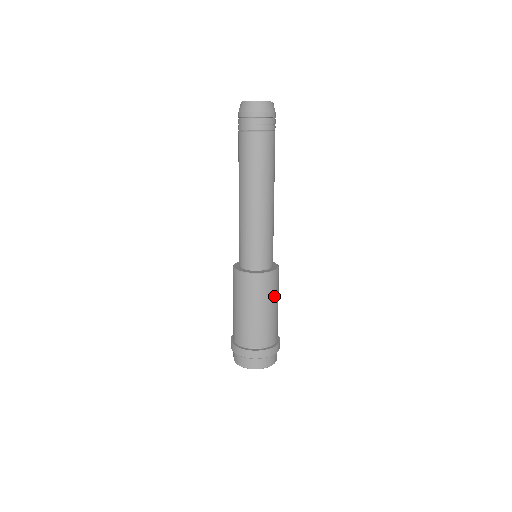
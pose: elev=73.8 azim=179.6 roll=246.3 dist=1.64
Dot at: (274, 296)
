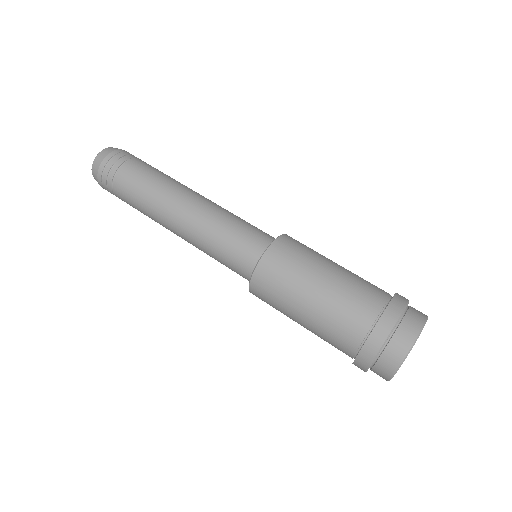
Dot at: (318, 254)
